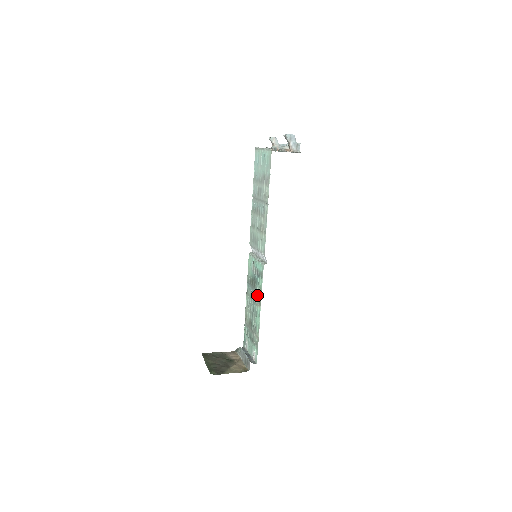
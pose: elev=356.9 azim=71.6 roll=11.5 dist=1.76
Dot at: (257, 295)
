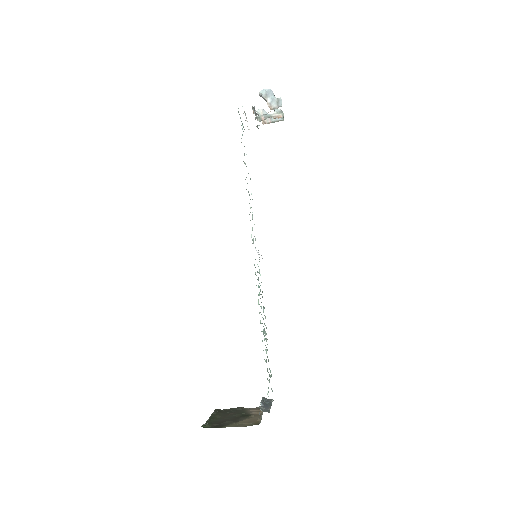
Dot at: occluded
